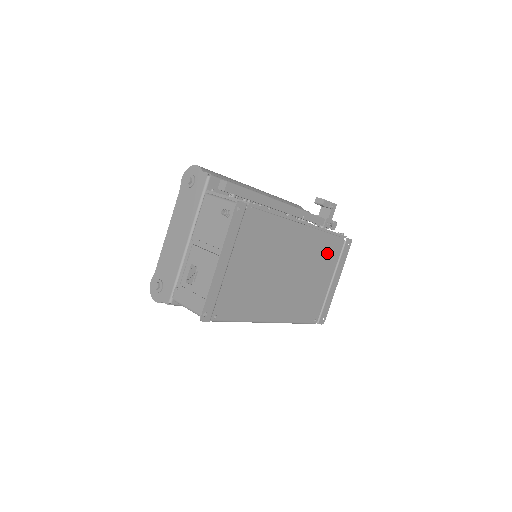
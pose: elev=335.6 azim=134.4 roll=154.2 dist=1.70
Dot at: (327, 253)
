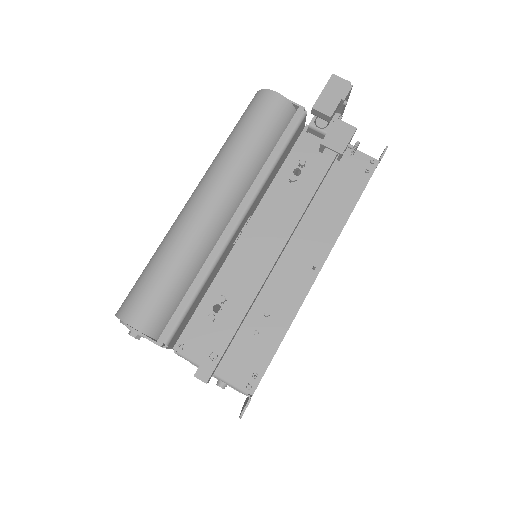
Dot at: occluded
